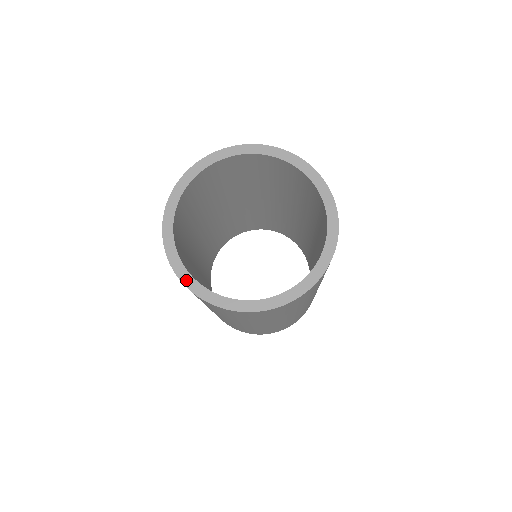
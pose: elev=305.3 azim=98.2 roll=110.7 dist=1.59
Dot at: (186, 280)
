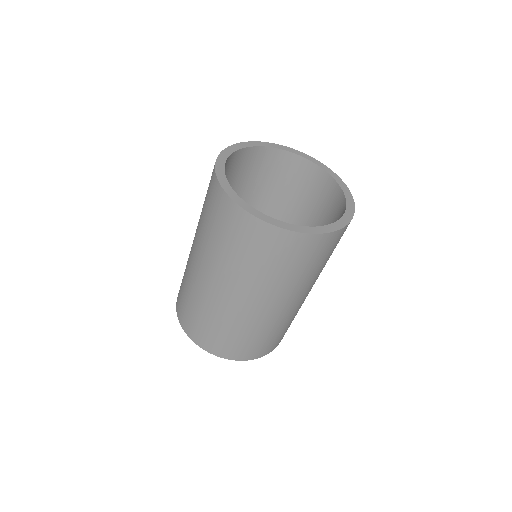
Dot at: (221, 177)
